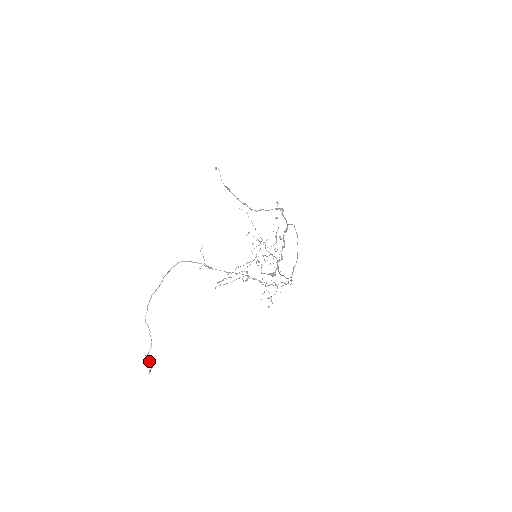
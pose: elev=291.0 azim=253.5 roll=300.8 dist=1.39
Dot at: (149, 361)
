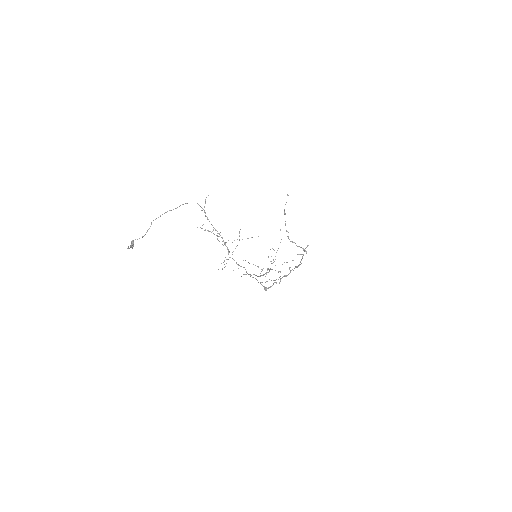
Dot at: (133, 242)
